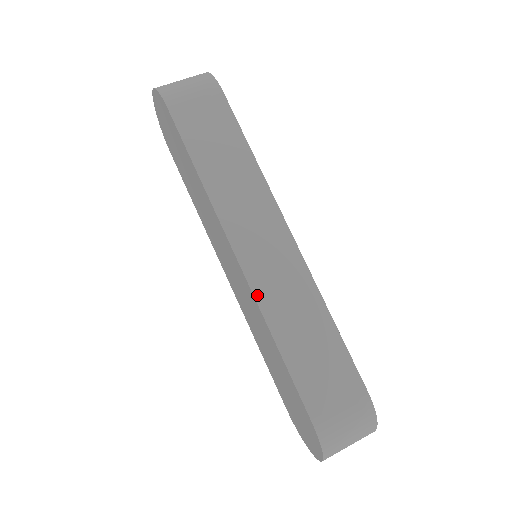
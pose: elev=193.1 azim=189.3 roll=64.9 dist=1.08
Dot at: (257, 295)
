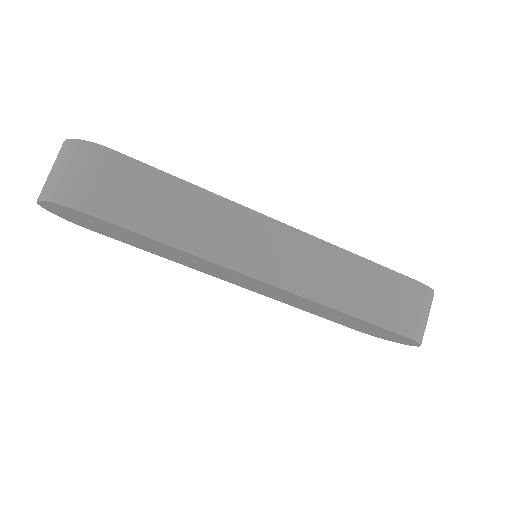
Dot at: (301, 293)
